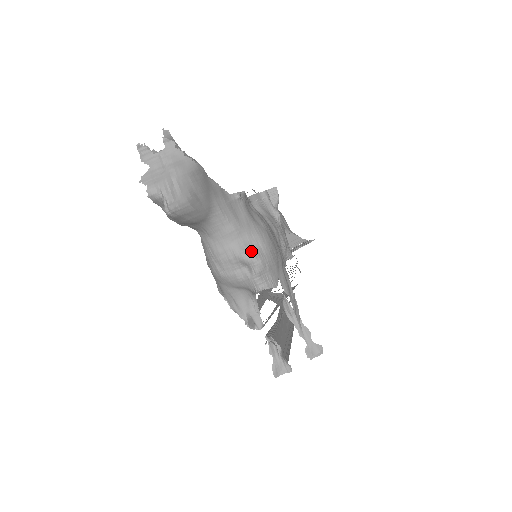
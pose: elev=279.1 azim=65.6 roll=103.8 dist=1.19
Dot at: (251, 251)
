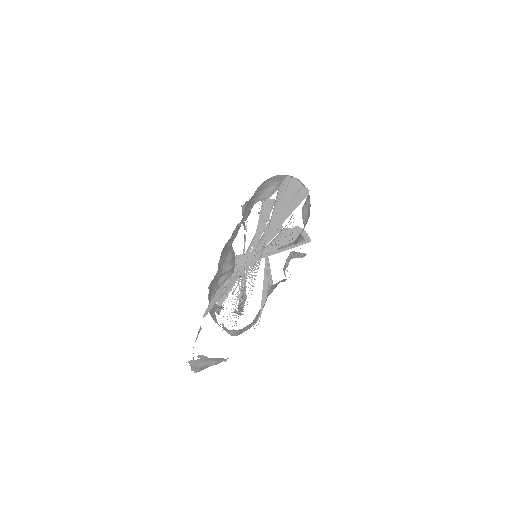
Dot at: (235, 334)
